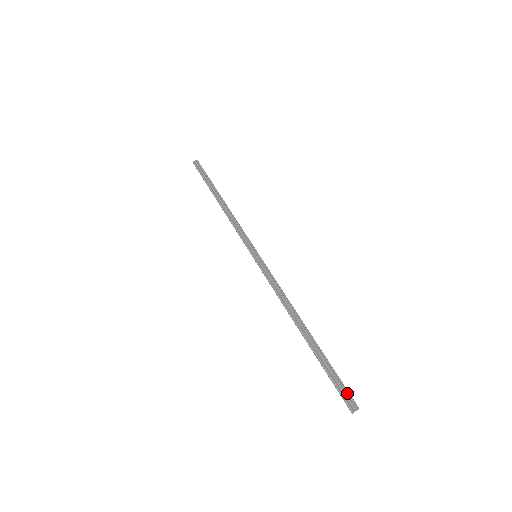
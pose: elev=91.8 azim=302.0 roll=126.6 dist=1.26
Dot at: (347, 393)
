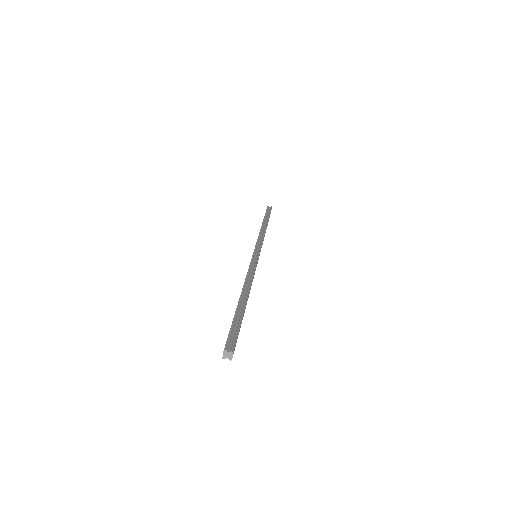
Dot at: (234, 340)
